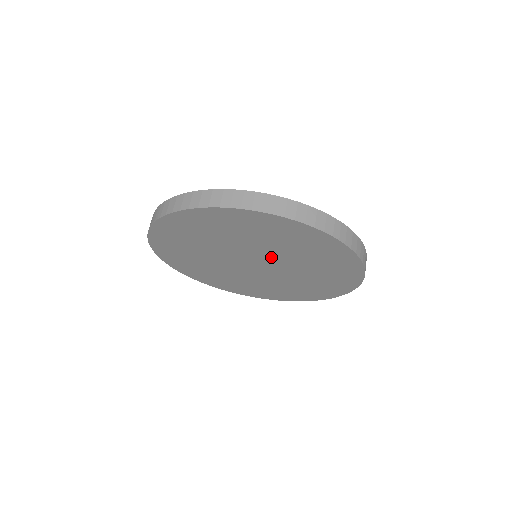
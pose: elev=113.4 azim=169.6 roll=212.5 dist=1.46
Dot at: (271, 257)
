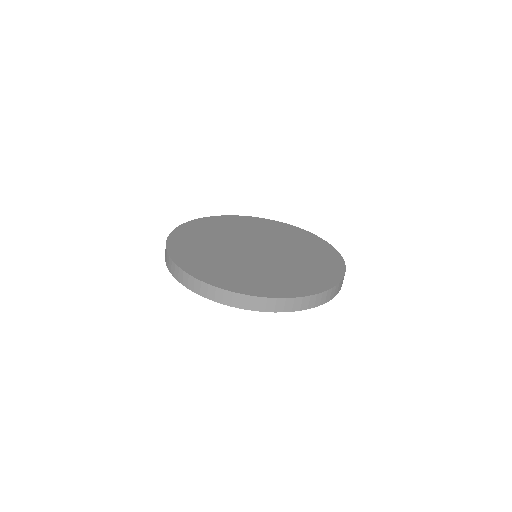
Dot at: occluded
